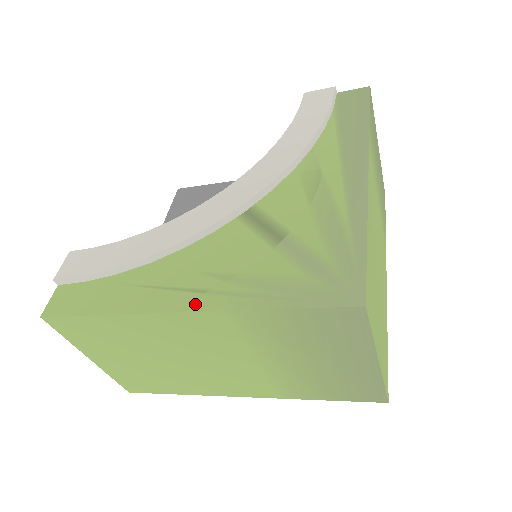
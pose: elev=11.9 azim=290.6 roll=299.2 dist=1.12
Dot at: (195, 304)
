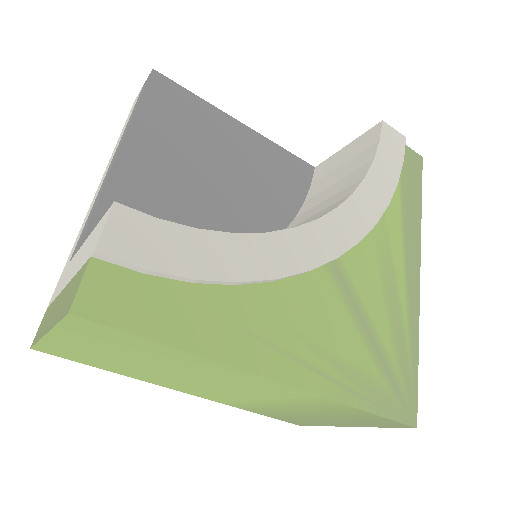
Dot at: (292, 376)
